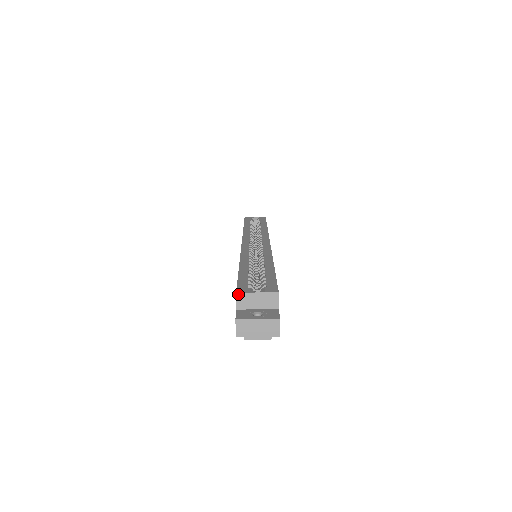
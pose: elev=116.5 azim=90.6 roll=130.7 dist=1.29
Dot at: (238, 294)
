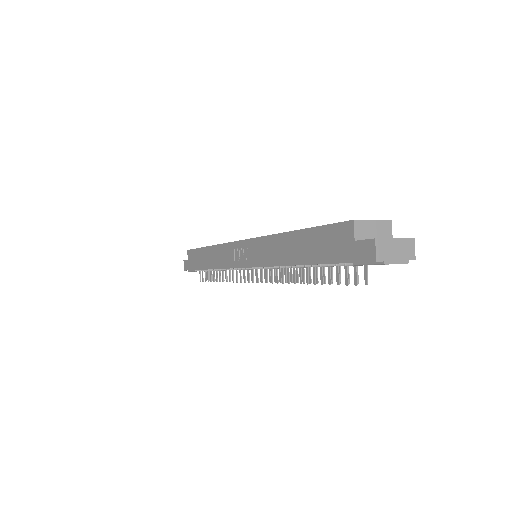
Dot at: (355, 221)
